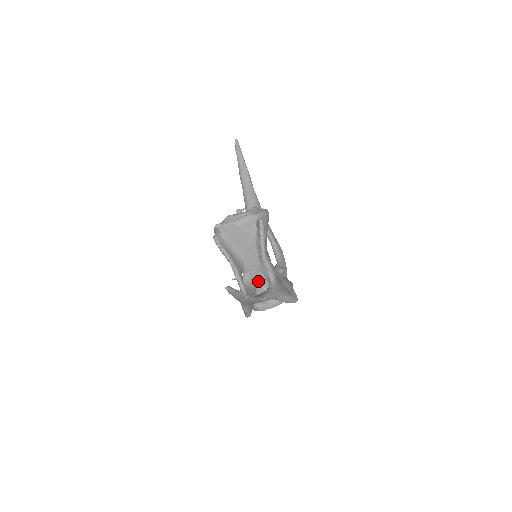
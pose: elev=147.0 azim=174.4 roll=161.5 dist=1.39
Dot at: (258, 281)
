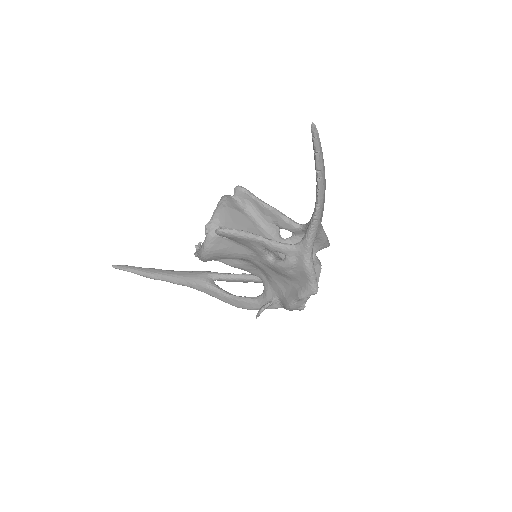
Dot at: occluded
